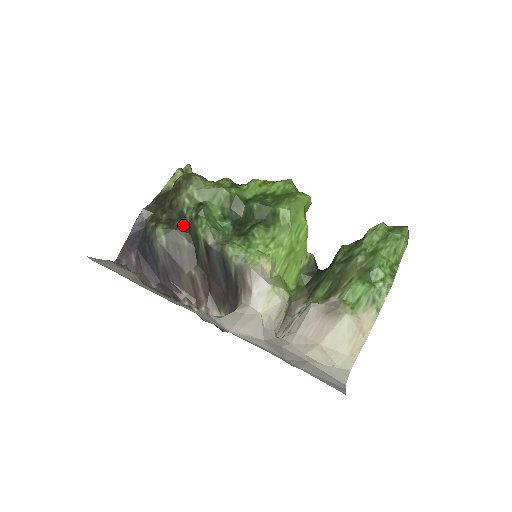
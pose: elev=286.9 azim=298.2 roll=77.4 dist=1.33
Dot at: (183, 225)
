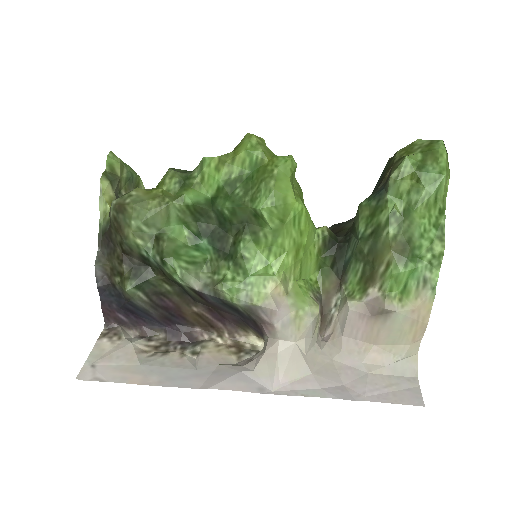
Dot at: (153, 270)
